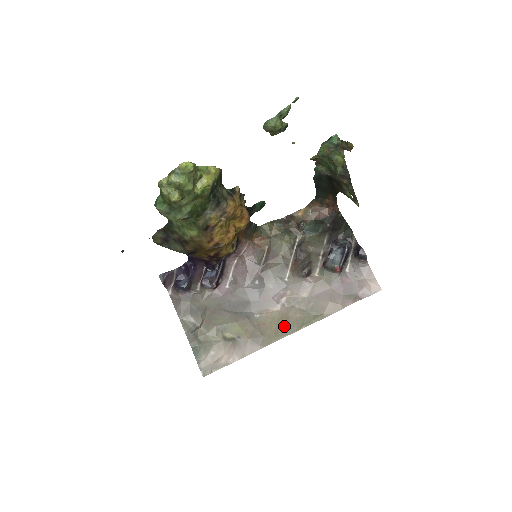
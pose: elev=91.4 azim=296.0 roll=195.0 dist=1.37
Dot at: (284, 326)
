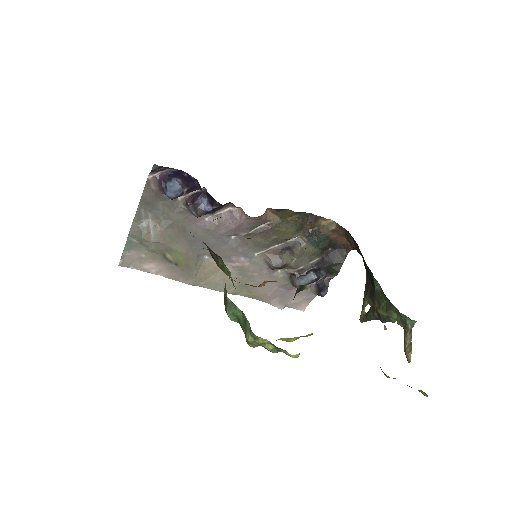
Dot at: (218, 281)
